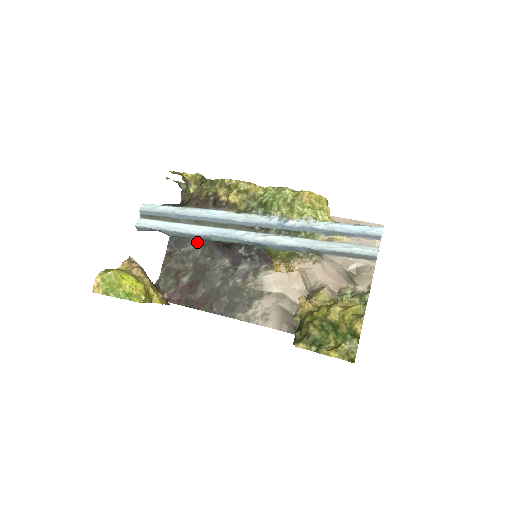
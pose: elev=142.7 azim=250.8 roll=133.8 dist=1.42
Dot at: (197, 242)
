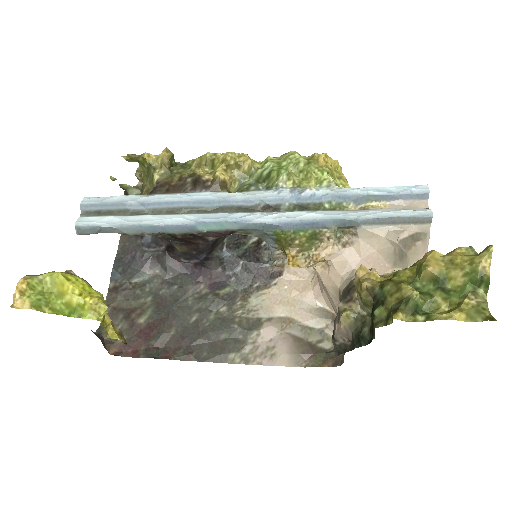
Dot at: (155, 267)
